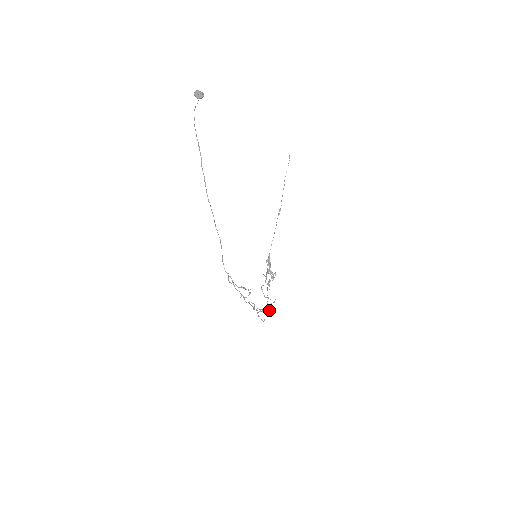
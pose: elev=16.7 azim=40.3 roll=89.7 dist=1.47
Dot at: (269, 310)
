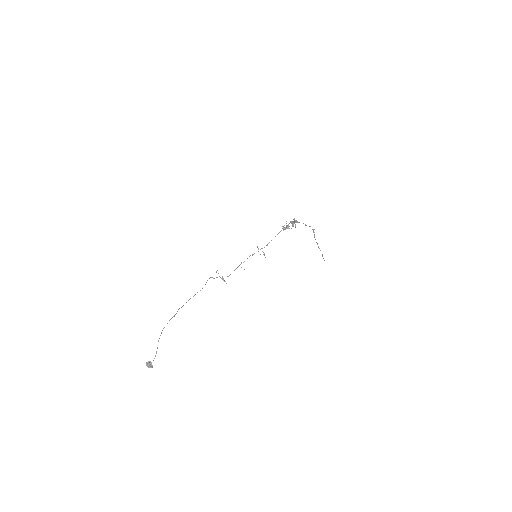
Dot at: occluded
